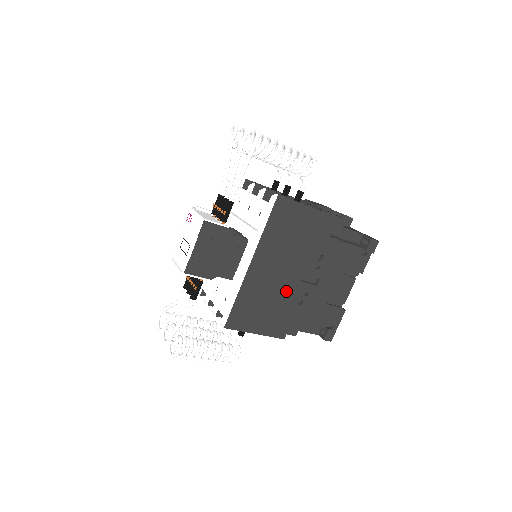
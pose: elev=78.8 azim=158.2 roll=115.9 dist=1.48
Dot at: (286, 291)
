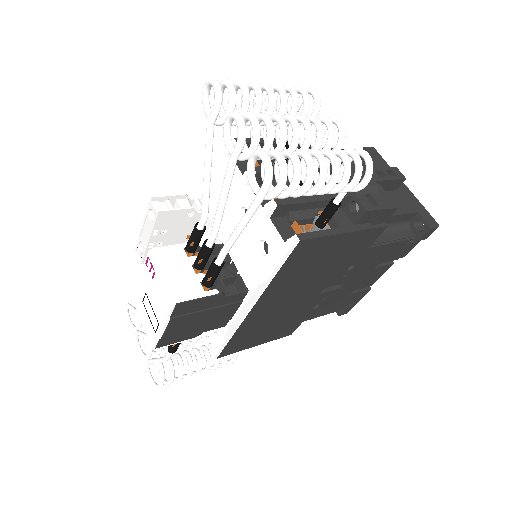
Dot at: (299, 307)
